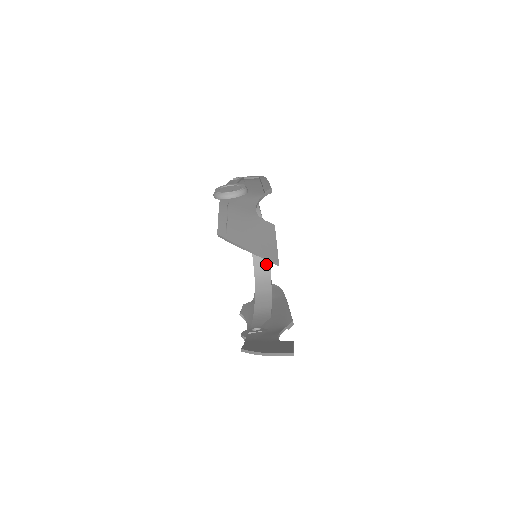
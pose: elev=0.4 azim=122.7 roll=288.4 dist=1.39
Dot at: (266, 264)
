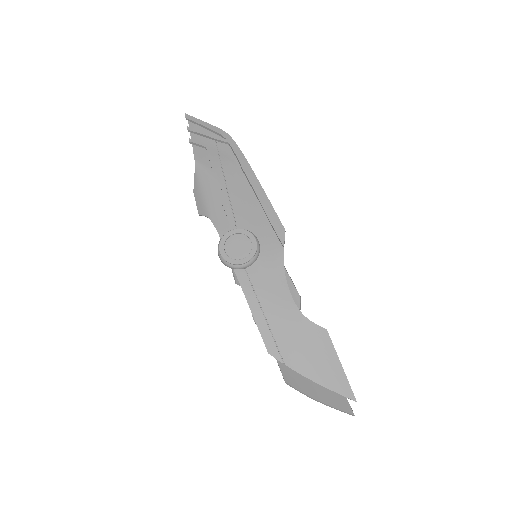
Dot at: occluded
